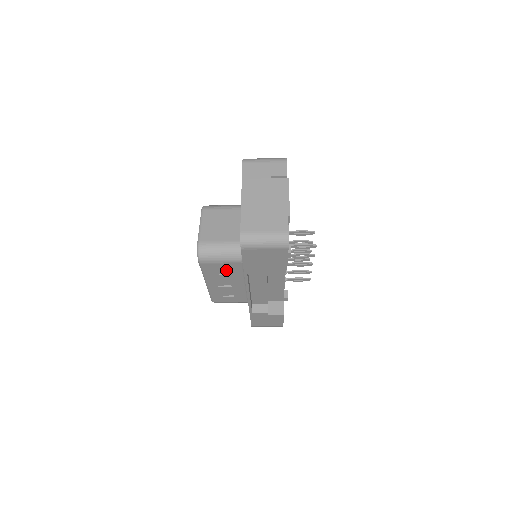
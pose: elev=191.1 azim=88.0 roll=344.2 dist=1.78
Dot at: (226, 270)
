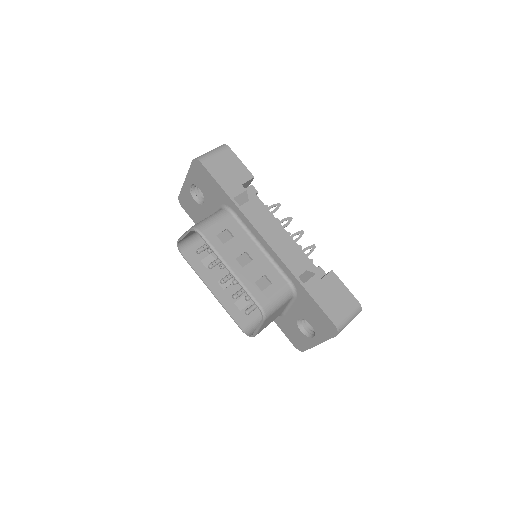
Dot at: (246, 302)
